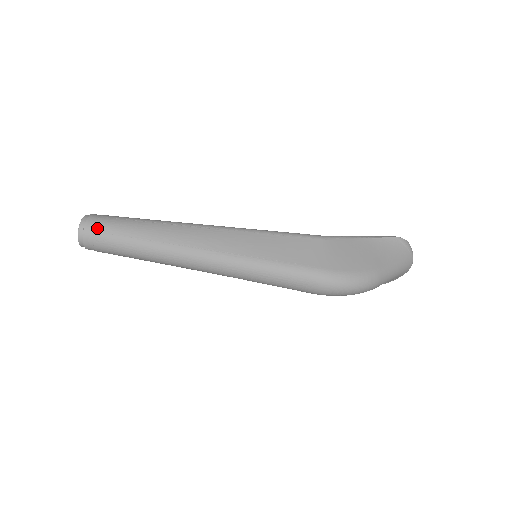
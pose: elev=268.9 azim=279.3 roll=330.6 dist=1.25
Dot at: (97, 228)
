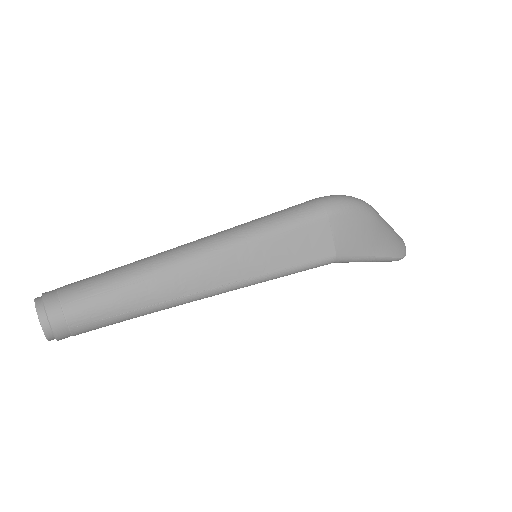
Dot at: (61, 287)
